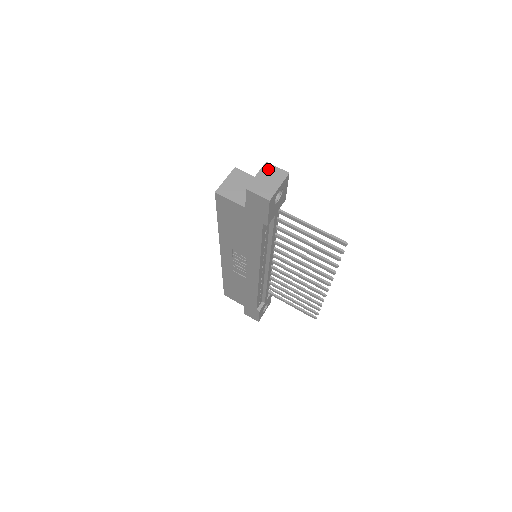
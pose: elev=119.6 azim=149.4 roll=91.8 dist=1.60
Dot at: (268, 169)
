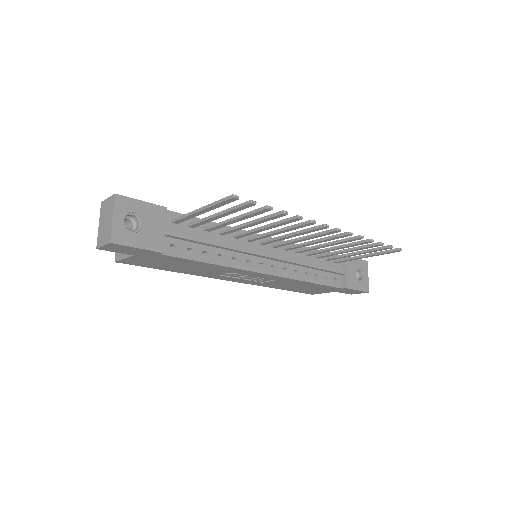
Dot at: (103, 209)
